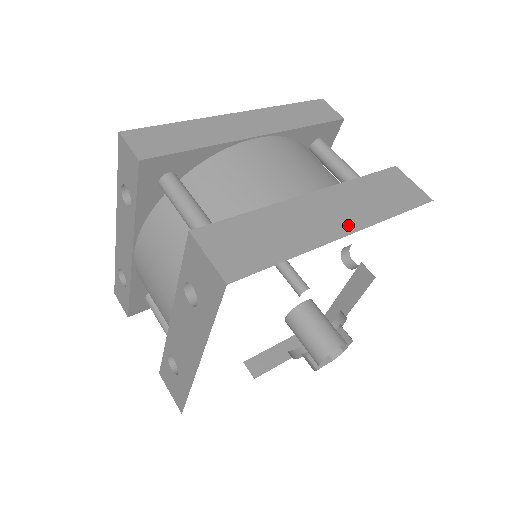
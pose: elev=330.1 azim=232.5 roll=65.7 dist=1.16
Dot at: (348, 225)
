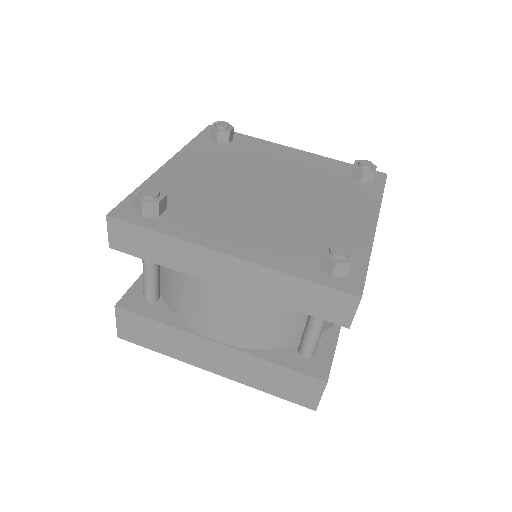
Dot at: (220, 371)
